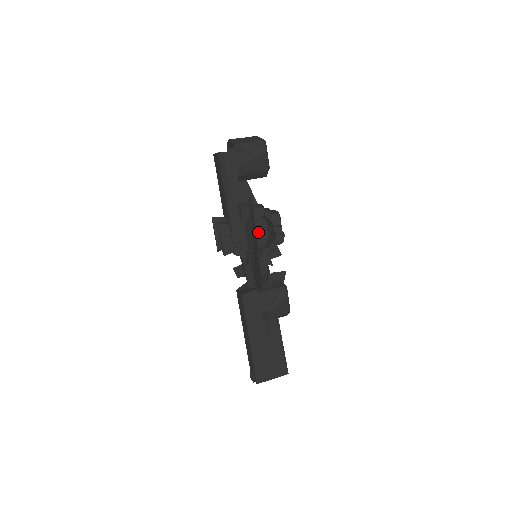
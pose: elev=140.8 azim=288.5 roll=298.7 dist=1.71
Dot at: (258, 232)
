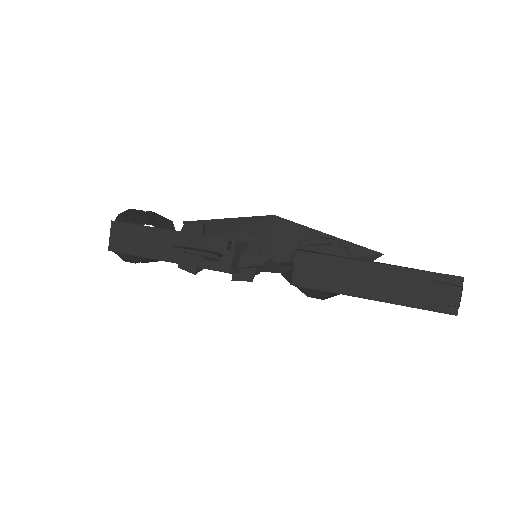
Dot at: occluded
